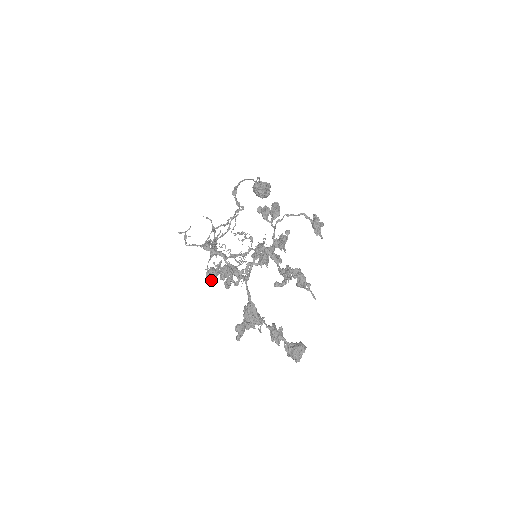
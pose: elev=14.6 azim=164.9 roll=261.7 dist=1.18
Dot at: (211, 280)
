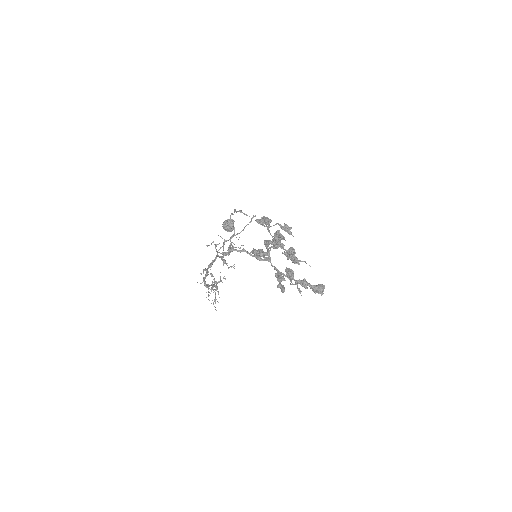
Dot at: occluded
